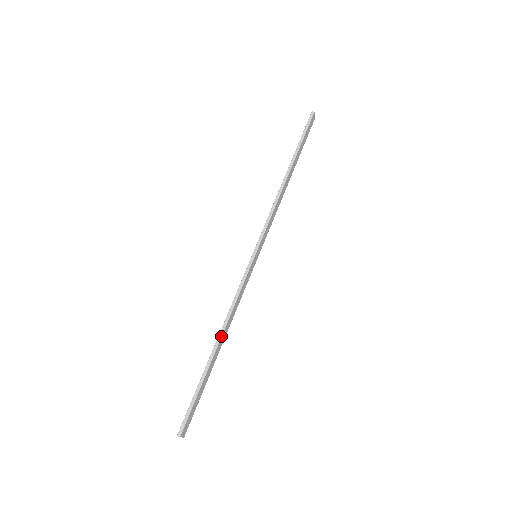
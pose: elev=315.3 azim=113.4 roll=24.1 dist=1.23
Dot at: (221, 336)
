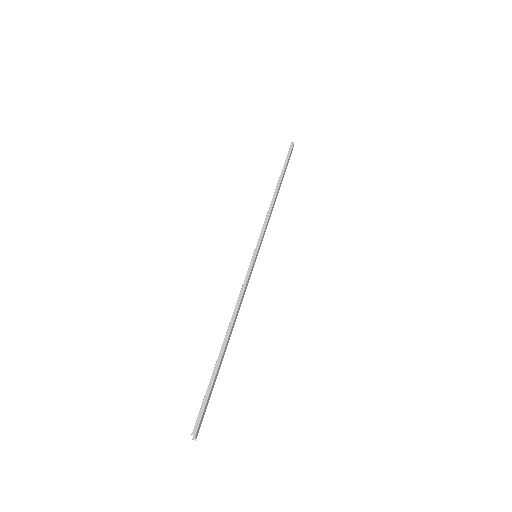
Dot at: (231, 328)
